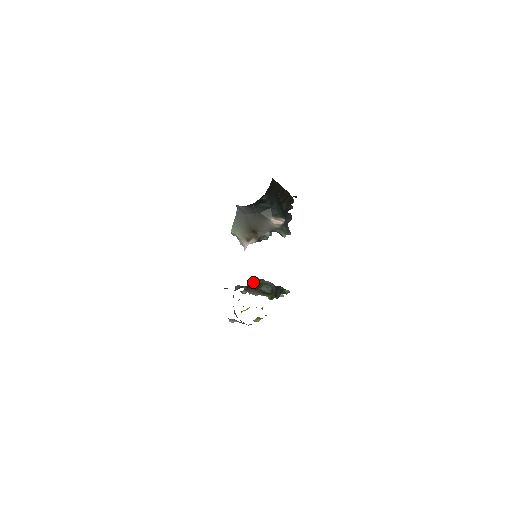
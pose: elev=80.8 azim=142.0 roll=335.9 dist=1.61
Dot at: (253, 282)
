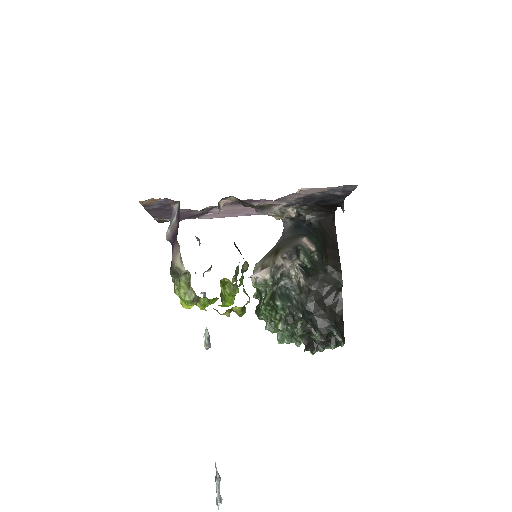
Dot at: occluded
